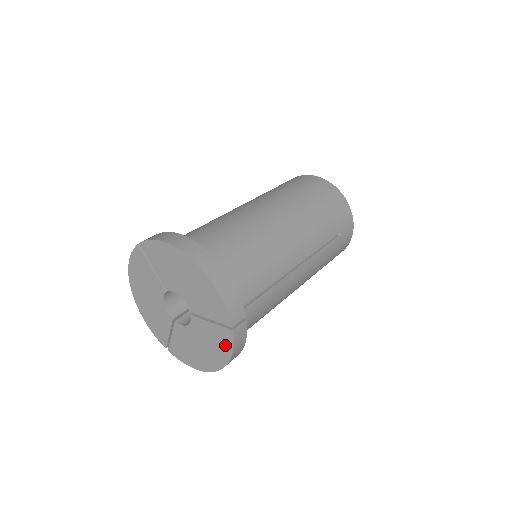
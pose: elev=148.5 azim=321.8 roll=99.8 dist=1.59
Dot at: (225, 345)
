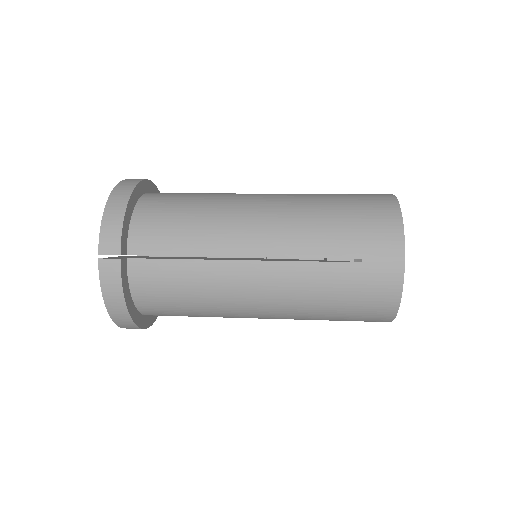
Dot at: occluded
